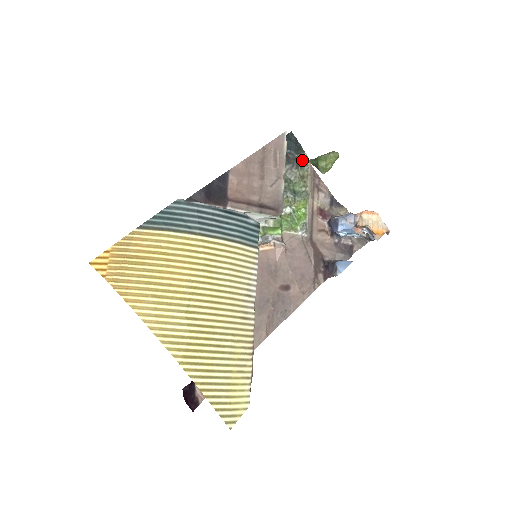
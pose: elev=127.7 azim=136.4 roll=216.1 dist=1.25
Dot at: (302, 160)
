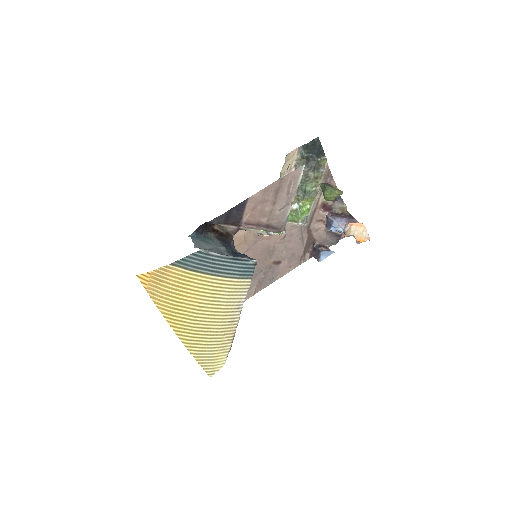
Dot at: (320, 163)
